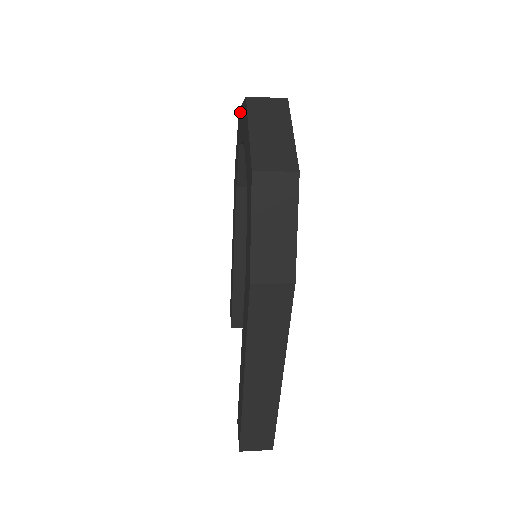
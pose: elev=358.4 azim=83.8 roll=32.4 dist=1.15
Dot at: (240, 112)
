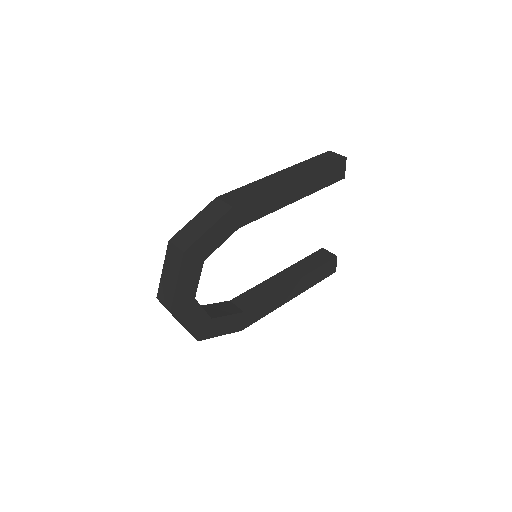
Dot at: occluded
